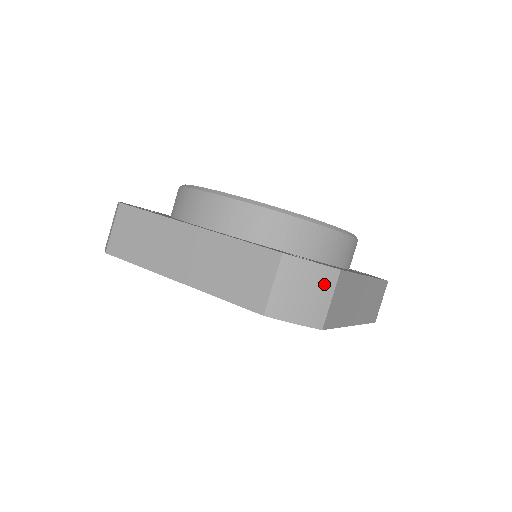
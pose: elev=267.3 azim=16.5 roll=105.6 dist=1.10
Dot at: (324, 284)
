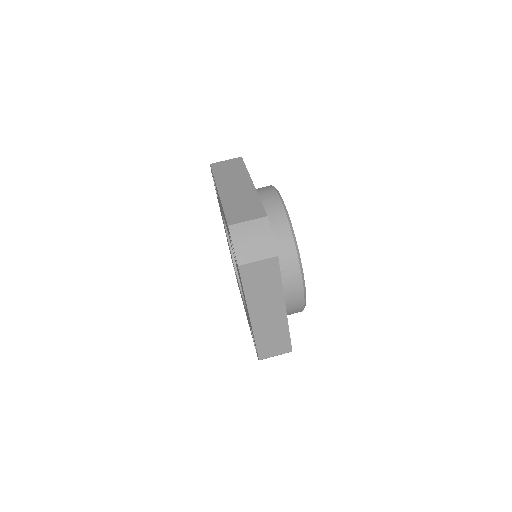
Dot at: (265, 250)
